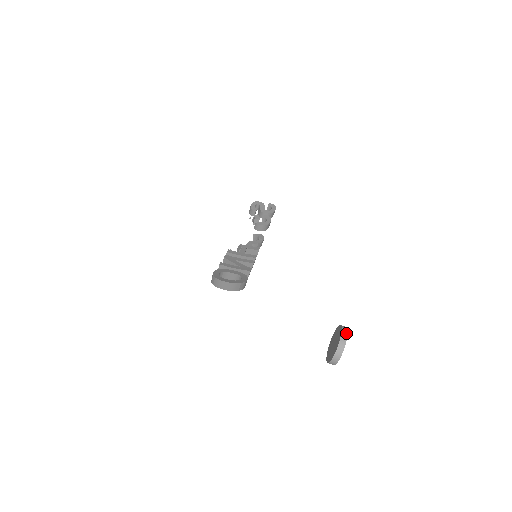
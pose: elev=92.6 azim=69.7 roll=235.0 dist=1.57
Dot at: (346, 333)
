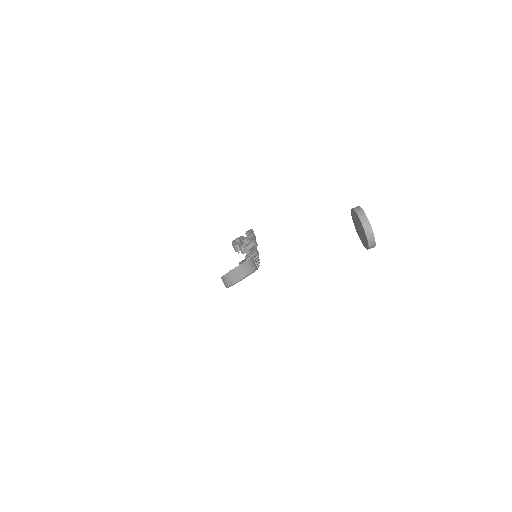
Dot at: (358, 207)
